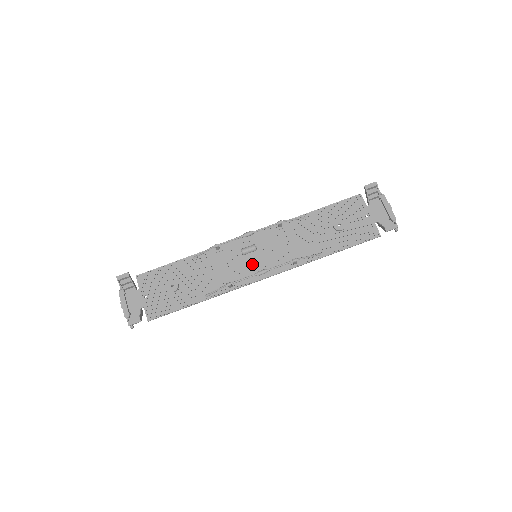
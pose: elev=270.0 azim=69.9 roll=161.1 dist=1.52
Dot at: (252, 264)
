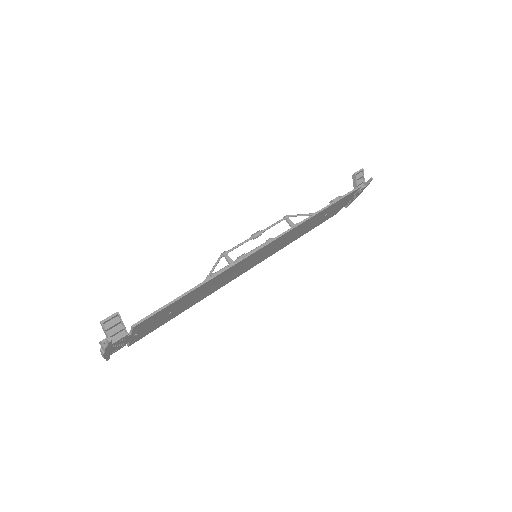
Dot at: (253, 257)
